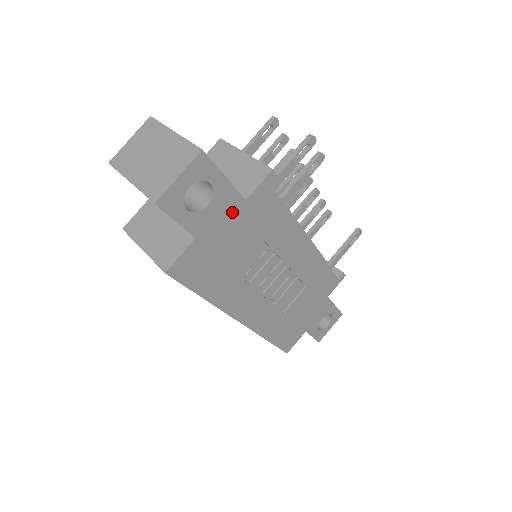
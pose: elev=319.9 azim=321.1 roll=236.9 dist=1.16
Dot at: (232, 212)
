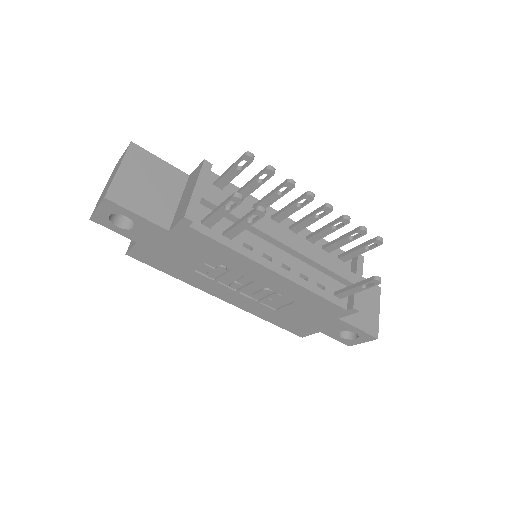
Dot at: (161, 235)
